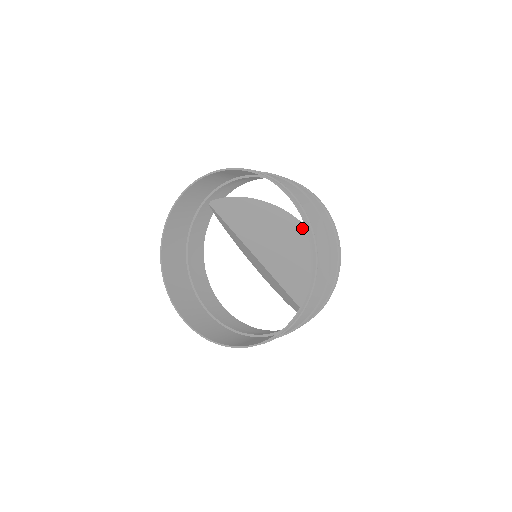
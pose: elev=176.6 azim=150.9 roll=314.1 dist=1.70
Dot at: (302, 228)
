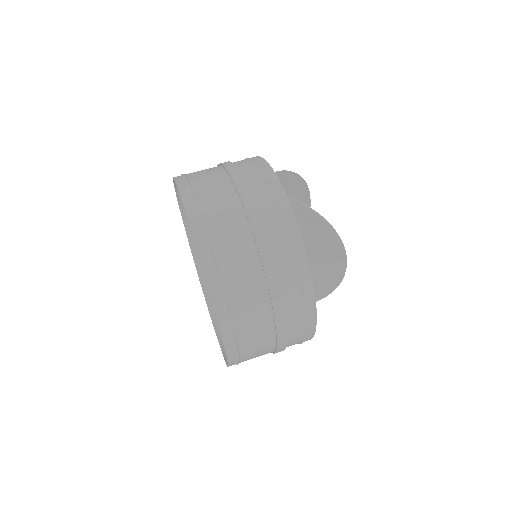
Dot at: (339, 266)
